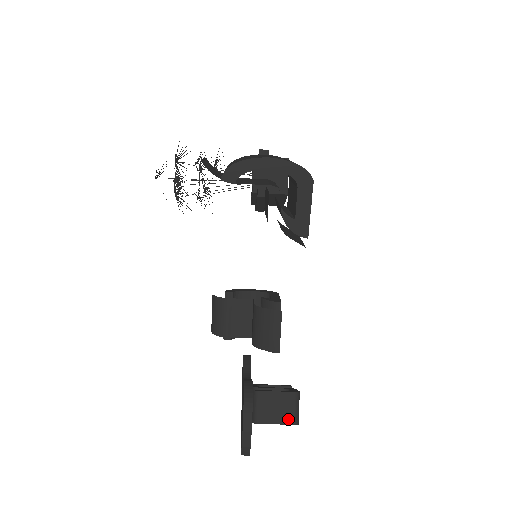
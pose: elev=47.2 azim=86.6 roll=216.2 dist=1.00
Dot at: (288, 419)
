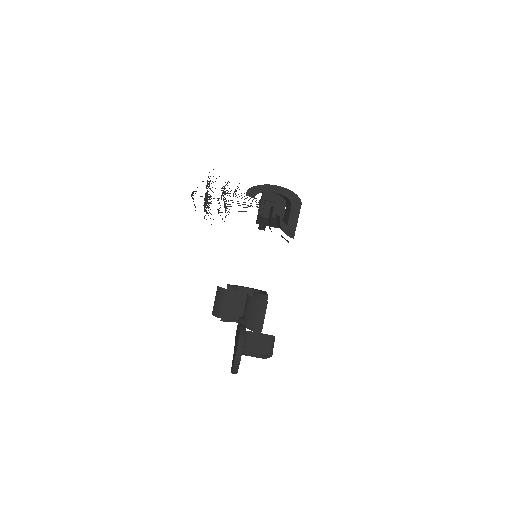
Dot at: (266, 351)
